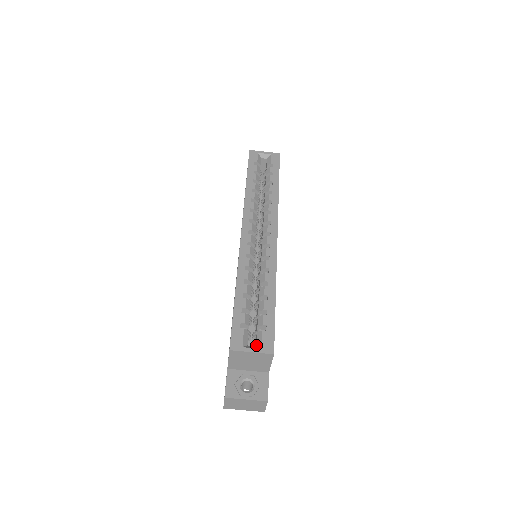
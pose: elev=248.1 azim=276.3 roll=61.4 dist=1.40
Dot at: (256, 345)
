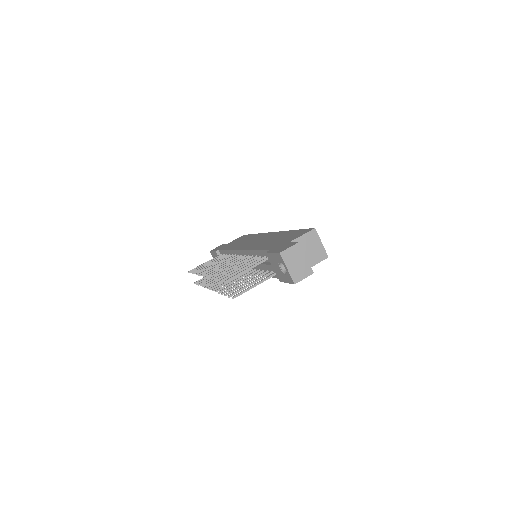
Dot at: occluded
